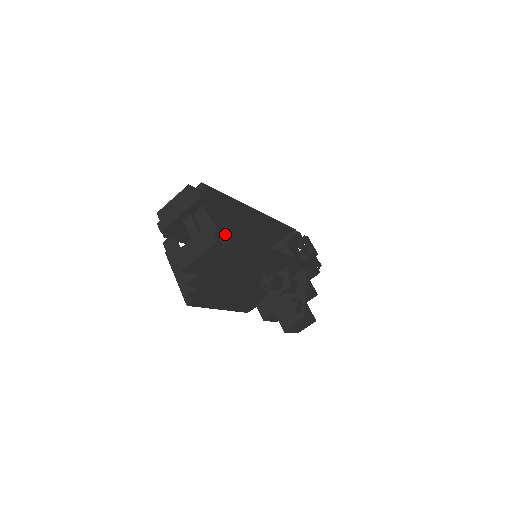
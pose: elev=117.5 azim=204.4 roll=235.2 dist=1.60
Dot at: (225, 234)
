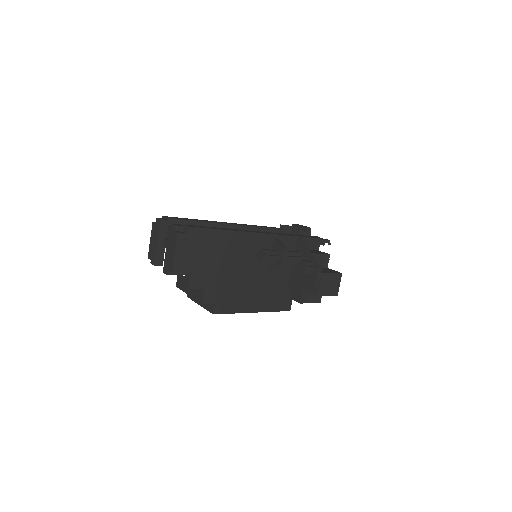
Dot at: (184, 226)
